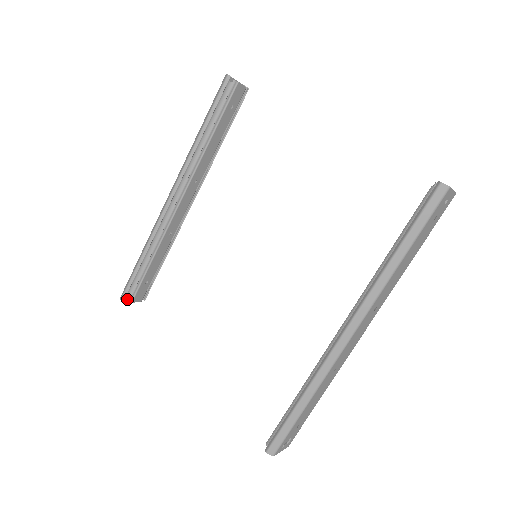
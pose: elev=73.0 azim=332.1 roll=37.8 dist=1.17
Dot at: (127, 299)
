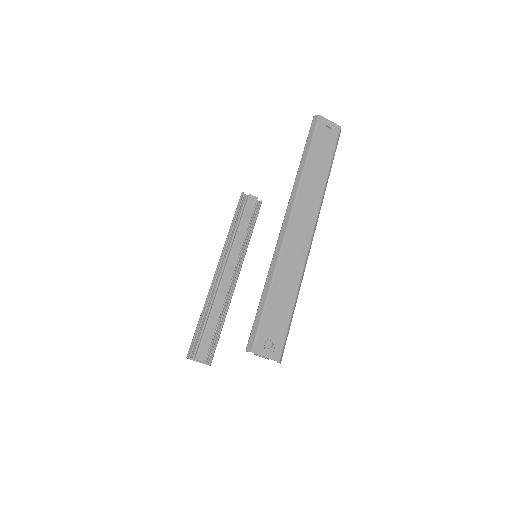
Dot at: (191, 356)
